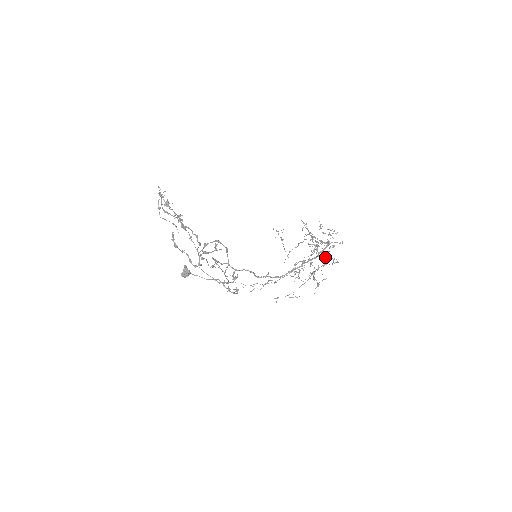
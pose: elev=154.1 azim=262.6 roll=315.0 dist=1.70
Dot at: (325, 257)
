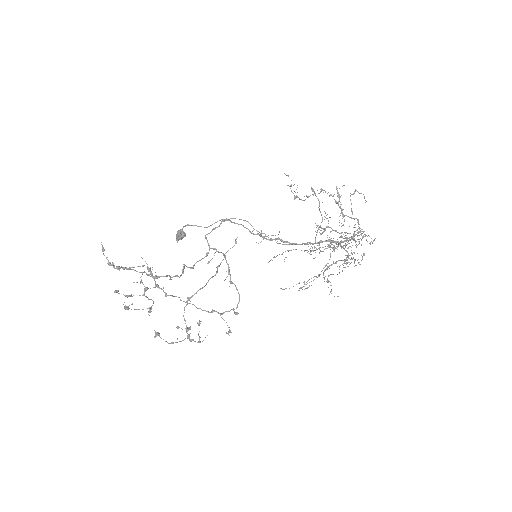
Dot at: (347, 252)
